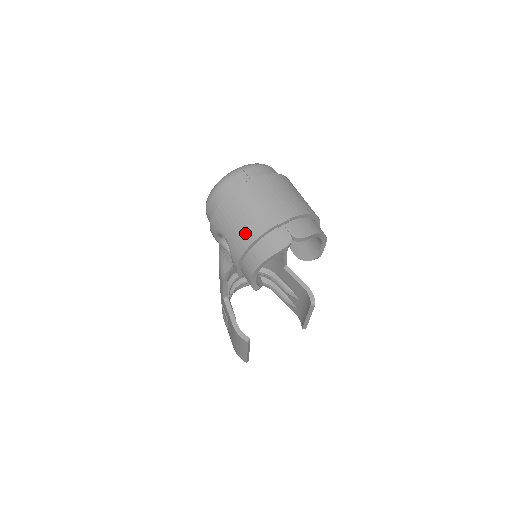
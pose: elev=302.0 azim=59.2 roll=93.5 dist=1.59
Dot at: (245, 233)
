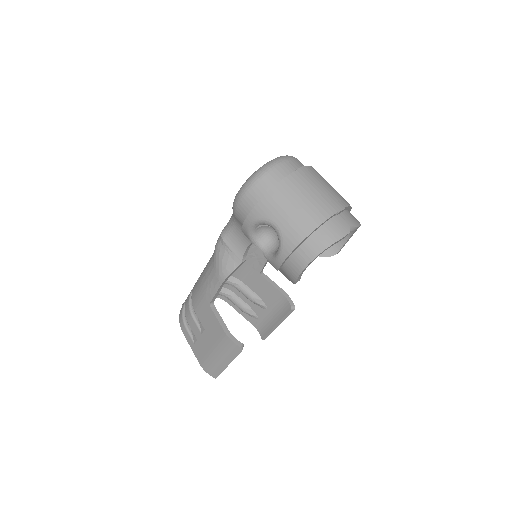
Dot at: (305, 219)
